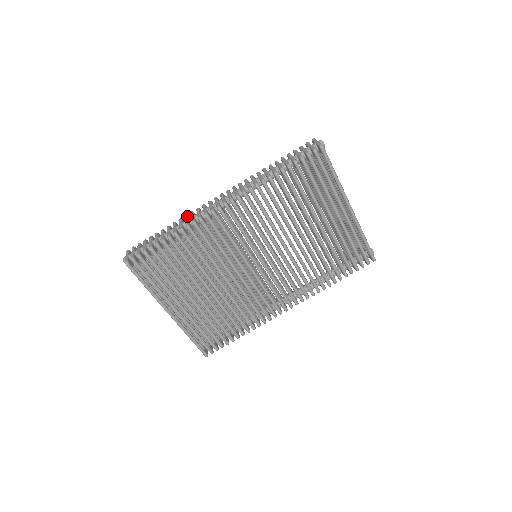
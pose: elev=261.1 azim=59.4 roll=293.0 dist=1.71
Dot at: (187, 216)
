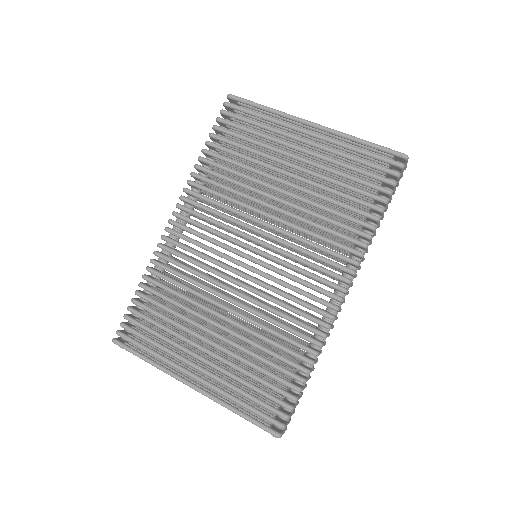
Dot at: occluded
